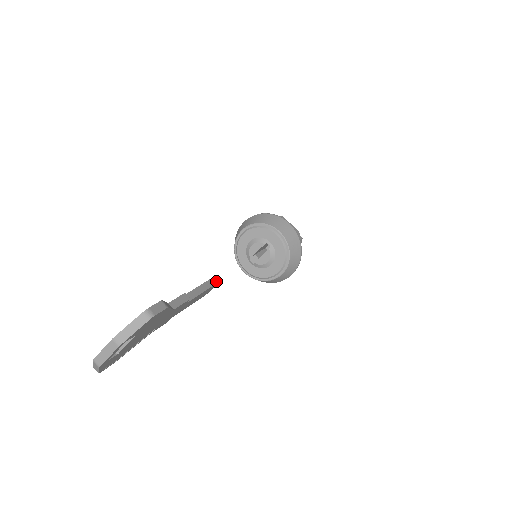
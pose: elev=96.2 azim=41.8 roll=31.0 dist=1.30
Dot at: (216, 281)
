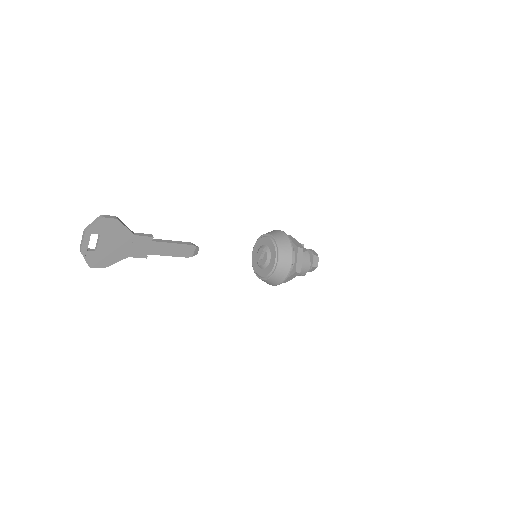
Dot at: (190, 244)
